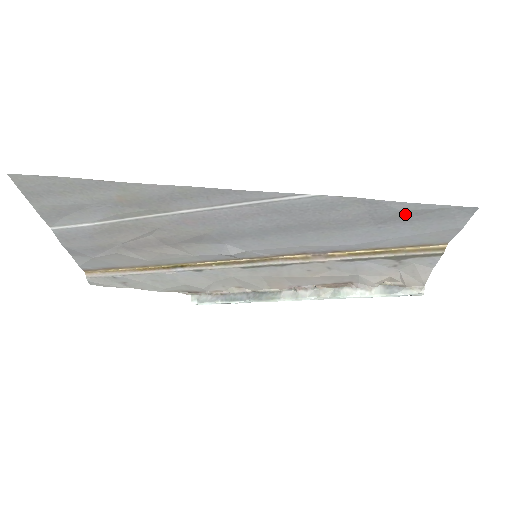
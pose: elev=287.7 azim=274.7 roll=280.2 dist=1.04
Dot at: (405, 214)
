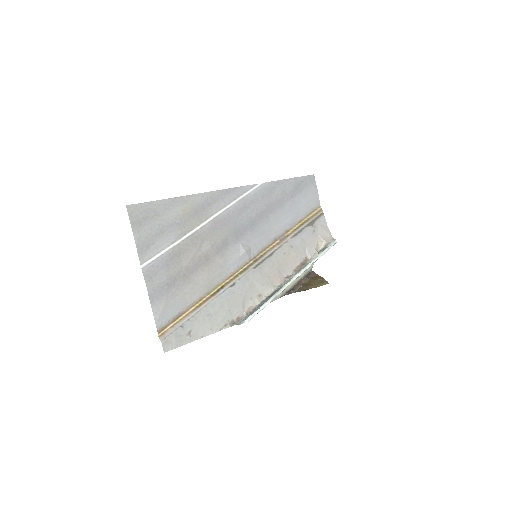
Dot at: (296, 186)
